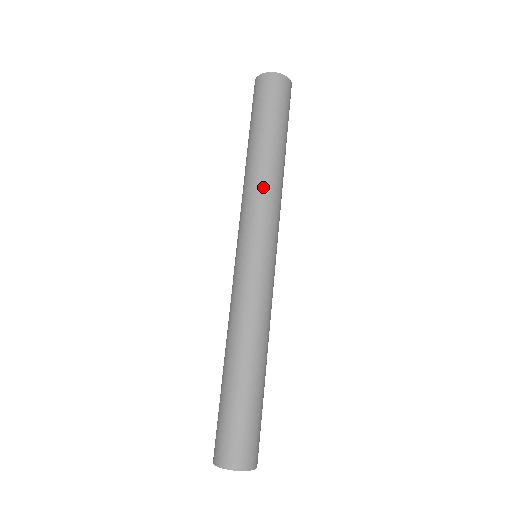
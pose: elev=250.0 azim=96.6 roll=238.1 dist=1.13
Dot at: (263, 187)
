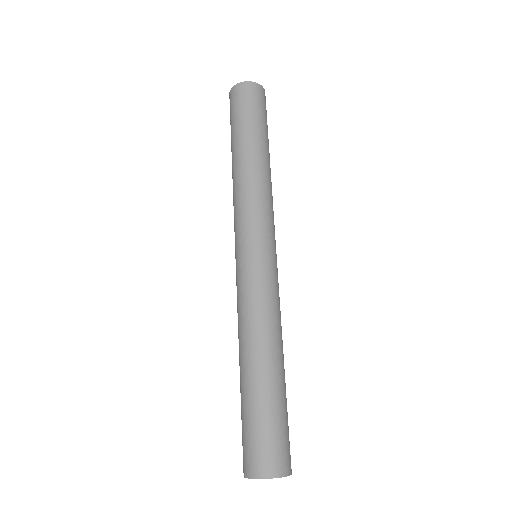
Dot at: (252, 187)
